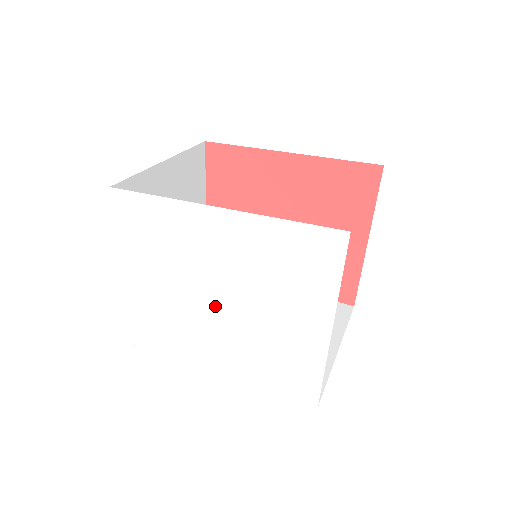
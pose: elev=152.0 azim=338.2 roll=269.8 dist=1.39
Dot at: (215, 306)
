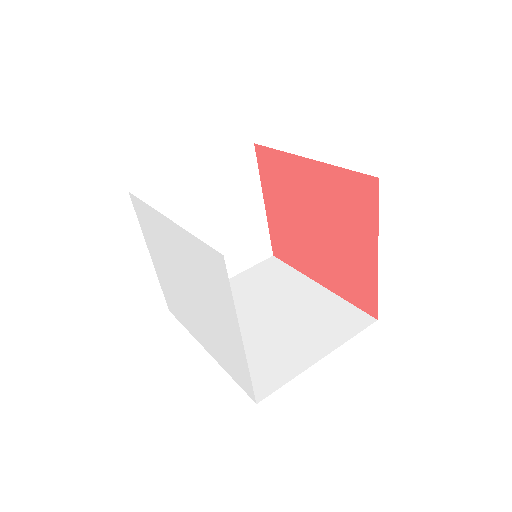
Dot at: (189, 295)
